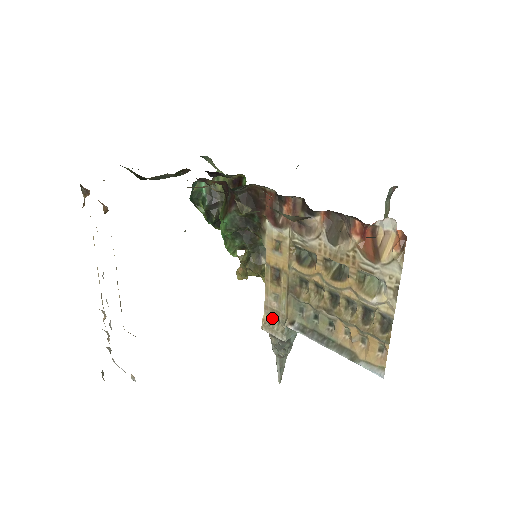
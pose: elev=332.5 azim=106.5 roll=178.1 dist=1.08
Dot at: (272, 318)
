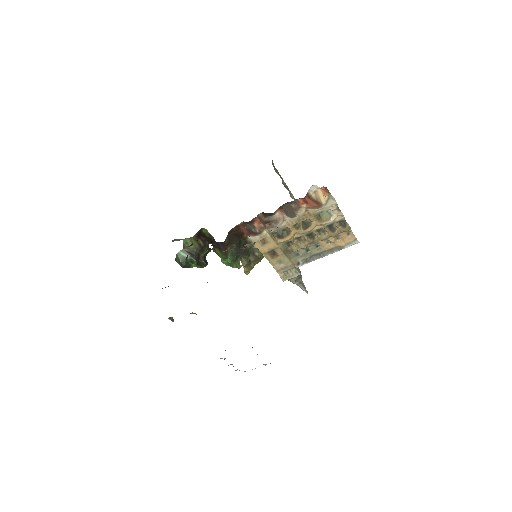
Dot at: (285, 272)
